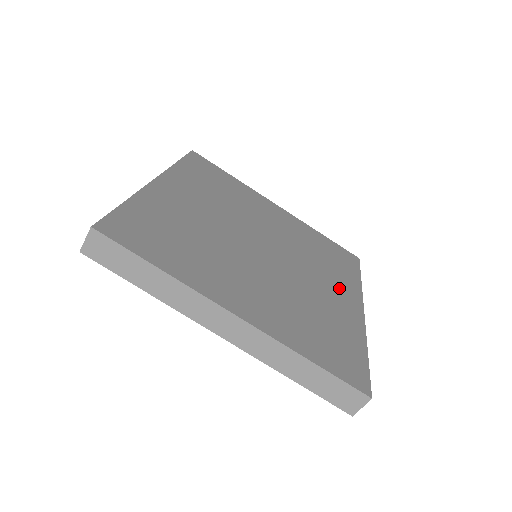
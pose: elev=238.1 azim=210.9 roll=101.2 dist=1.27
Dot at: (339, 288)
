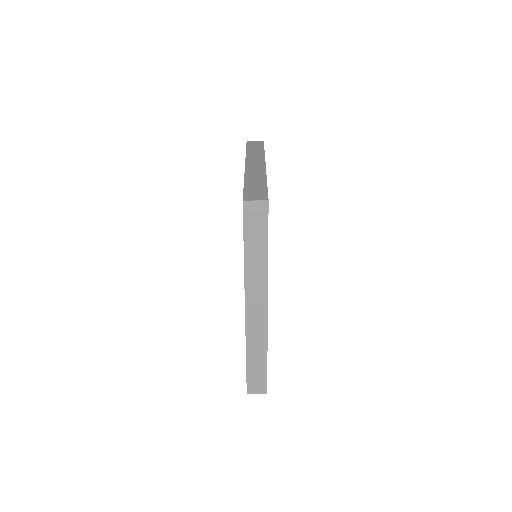
Dot at: occluded
